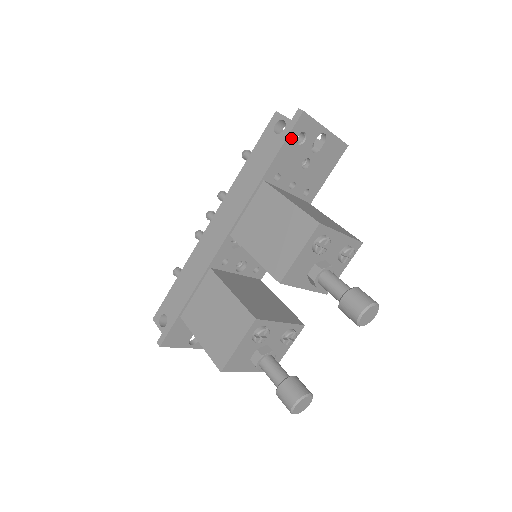
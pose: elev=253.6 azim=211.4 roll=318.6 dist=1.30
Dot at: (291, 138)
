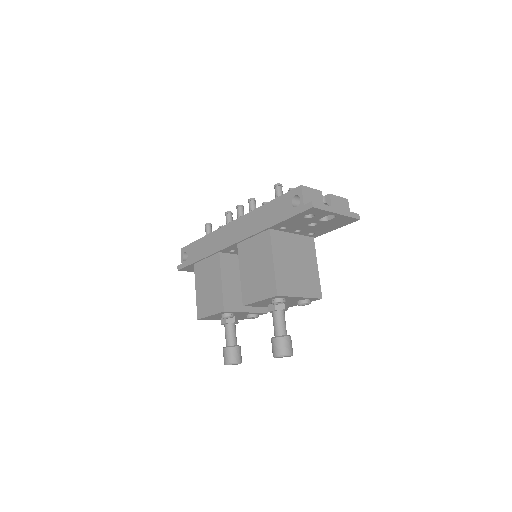
Dot at: (299, 216)
